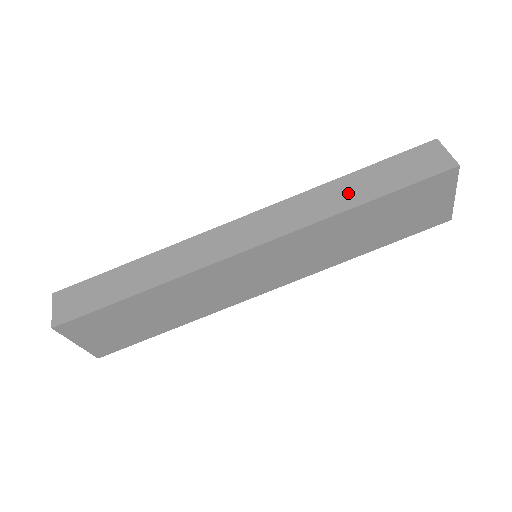
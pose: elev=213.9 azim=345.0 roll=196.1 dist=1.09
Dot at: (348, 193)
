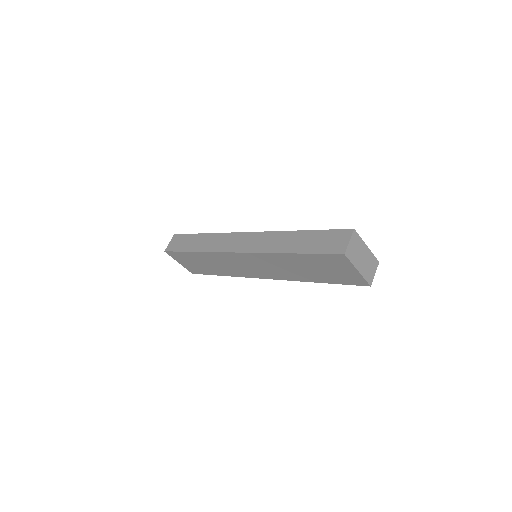
Dot at: (290, 243)
